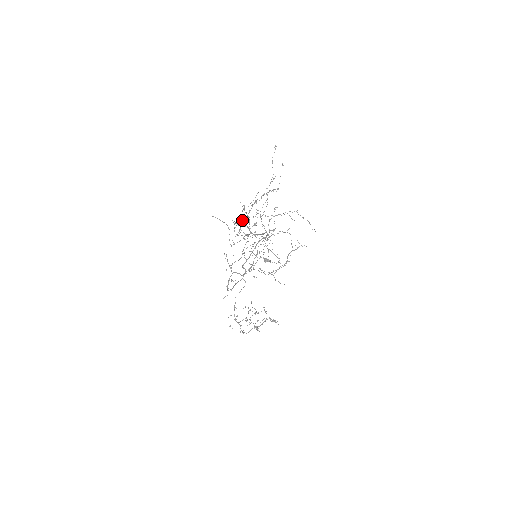
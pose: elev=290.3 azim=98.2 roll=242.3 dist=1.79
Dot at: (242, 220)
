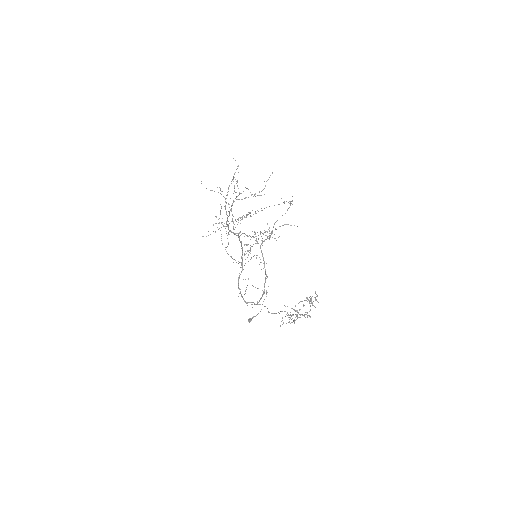
Dot at: (229, 215)
